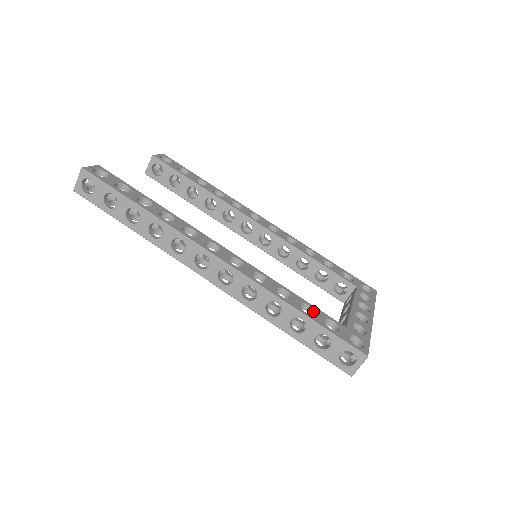
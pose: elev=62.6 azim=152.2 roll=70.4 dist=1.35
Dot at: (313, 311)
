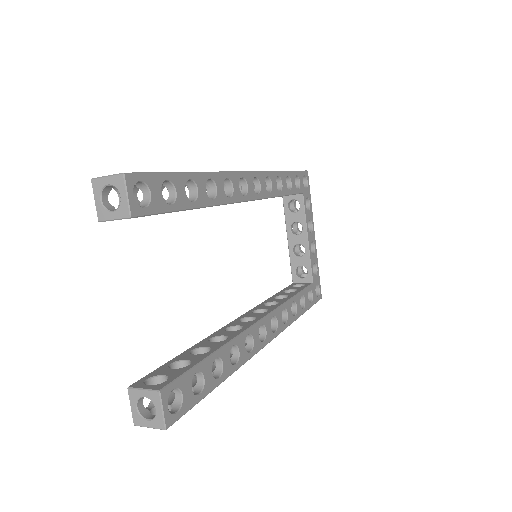
Dot at: (303, 297)
